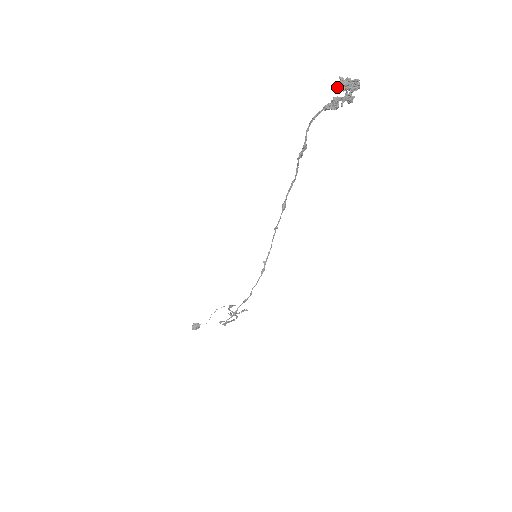
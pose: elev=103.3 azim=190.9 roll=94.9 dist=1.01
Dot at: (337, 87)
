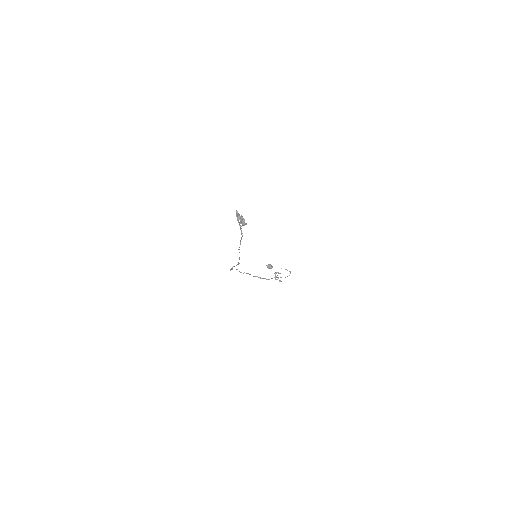
Dot at: occluded
